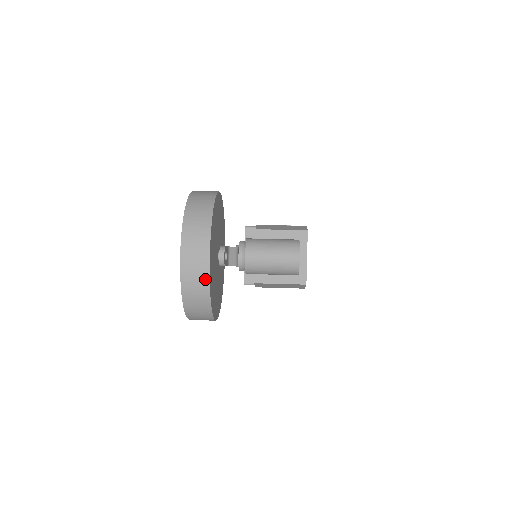
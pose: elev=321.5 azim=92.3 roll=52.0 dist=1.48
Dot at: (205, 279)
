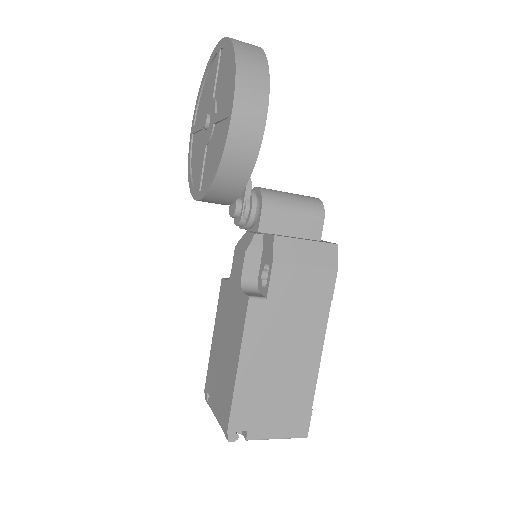
Dot at: occluded
